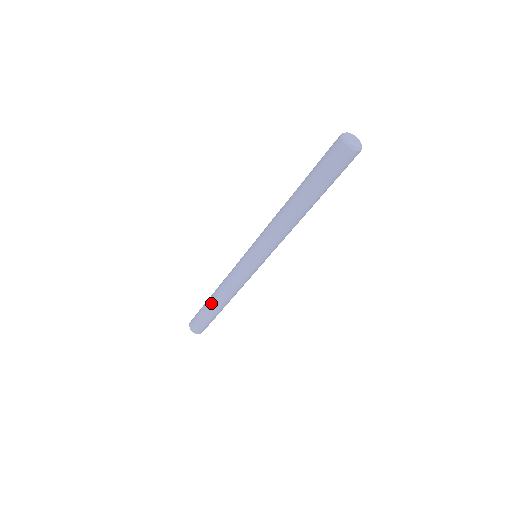
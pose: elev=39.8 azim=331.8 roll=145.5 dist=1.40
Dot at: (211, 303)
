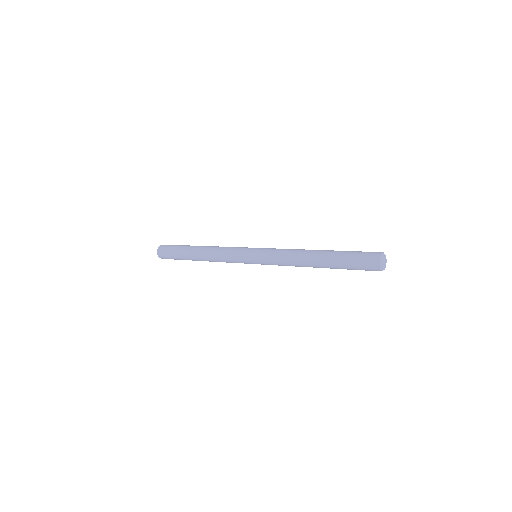
Dot at: occluded
